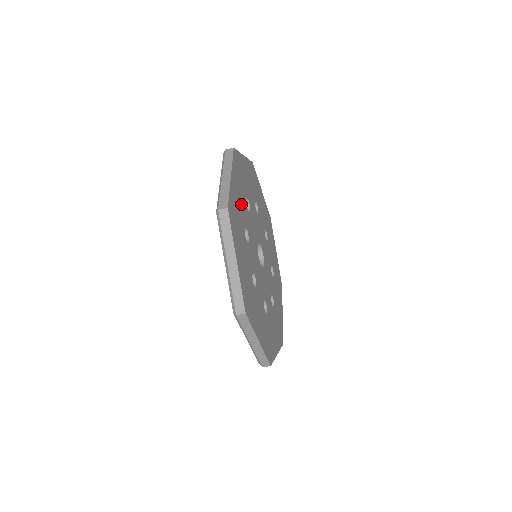
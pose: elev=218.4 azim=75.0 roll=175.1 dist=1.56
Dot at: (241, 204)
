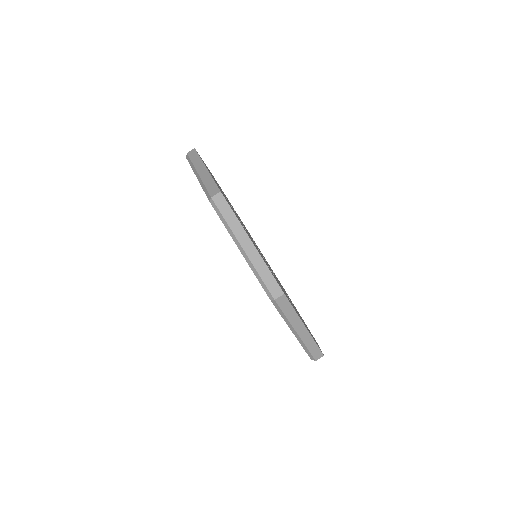
Dot at: occluded
